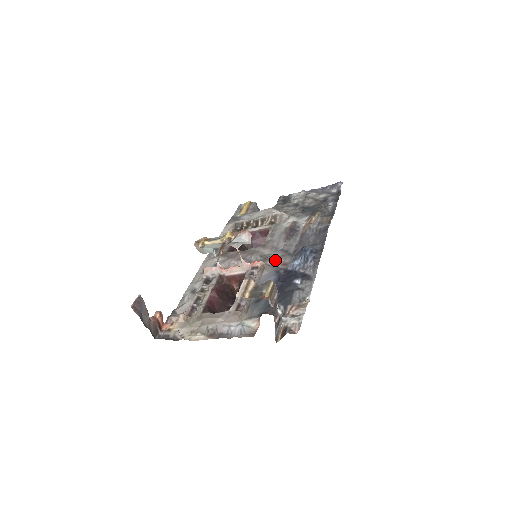
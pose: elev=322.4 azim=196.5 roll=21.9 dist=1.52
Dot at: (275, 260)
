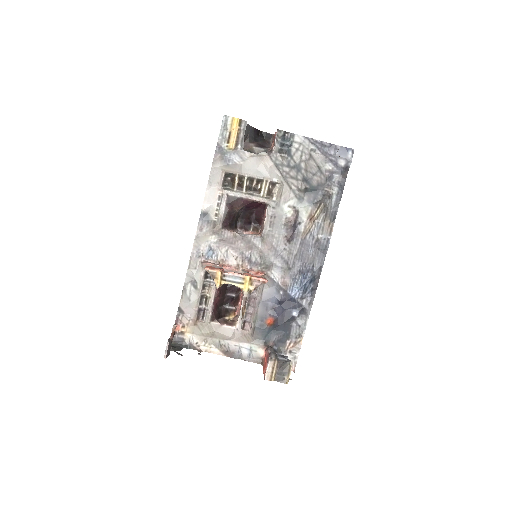
Dot at: (275, 272)
